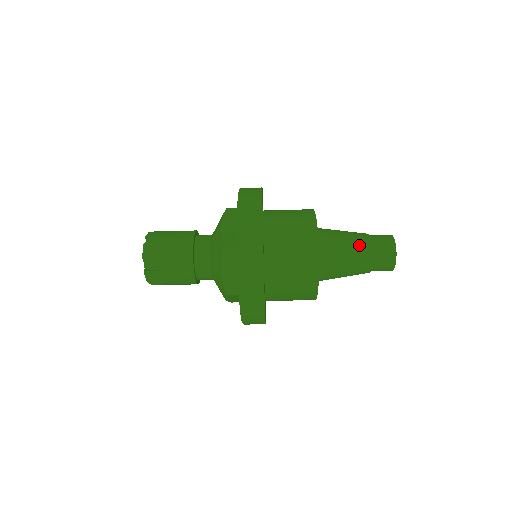
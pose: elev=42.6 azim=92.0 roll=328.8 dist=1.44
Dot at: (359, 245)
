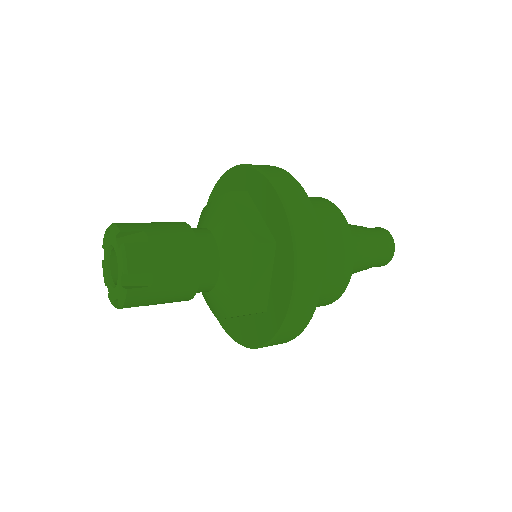
Dot at: (366, 265)
